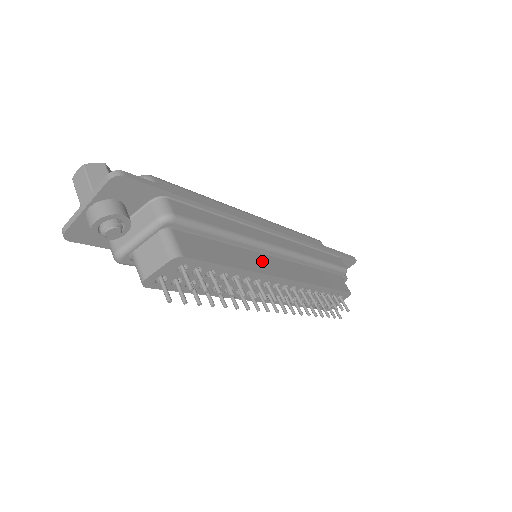
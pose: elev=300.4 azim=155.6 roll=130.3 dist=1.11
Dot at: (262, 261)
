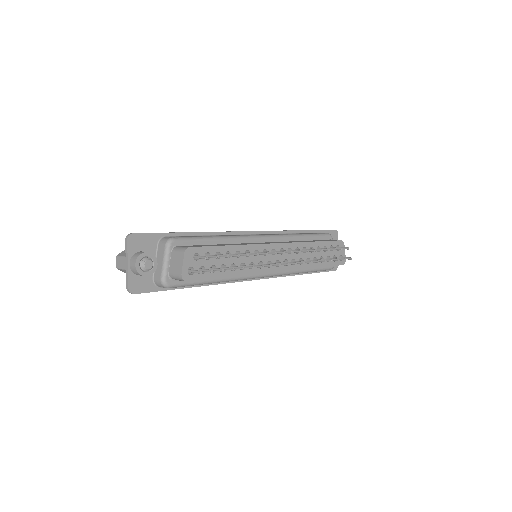
Dot at: occluded
